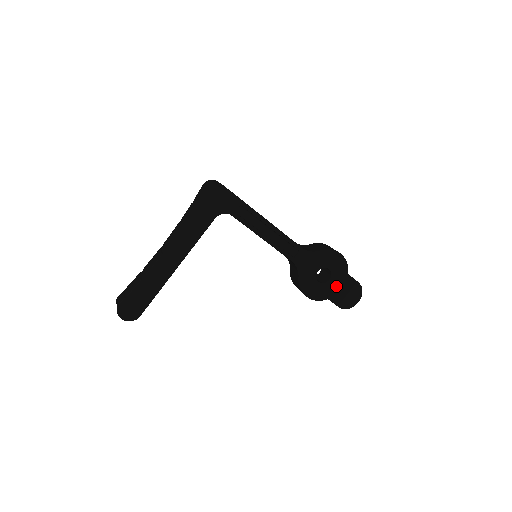
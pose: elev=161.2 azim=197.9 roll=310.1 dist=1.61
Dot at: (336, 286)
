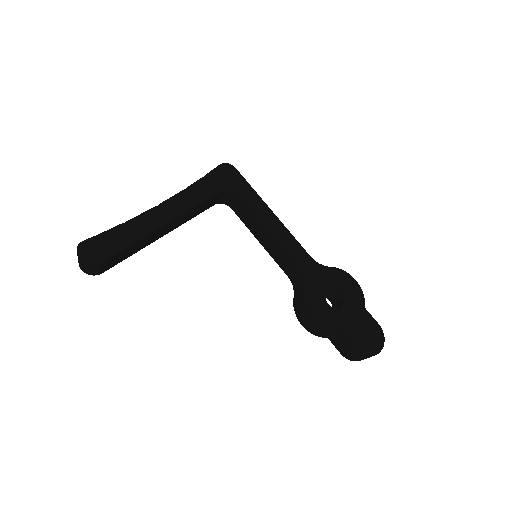
Dot at: (350, 318)
